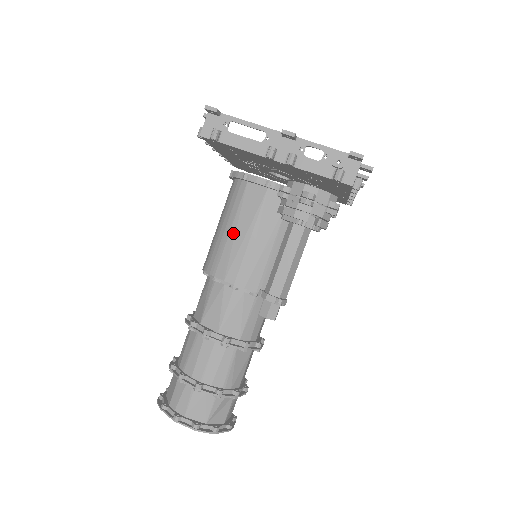
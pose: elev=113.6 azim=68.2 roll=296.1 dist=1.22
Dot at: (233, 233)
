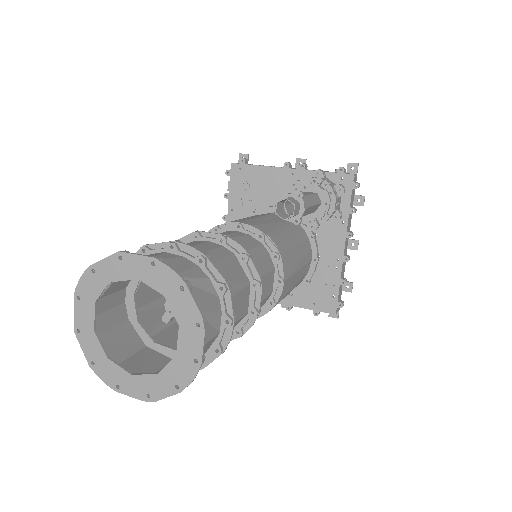
Dot at: occluded
